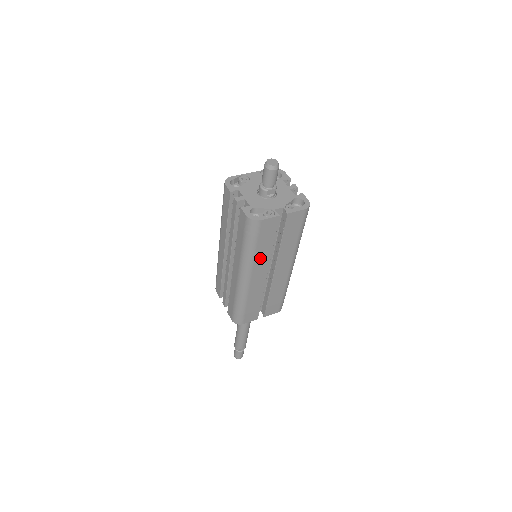
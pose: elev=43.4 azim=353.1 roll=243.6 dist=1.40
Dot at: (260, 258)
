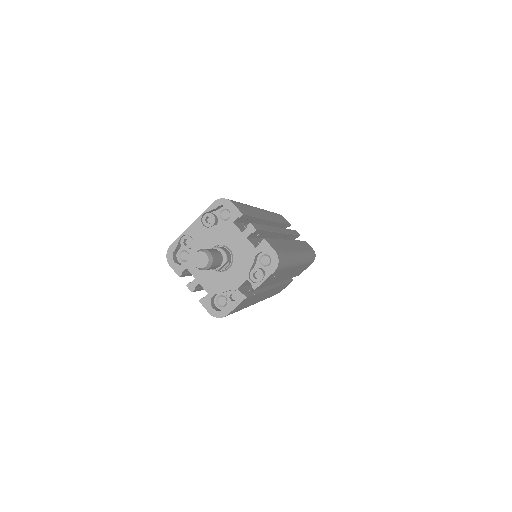
Dot at: (255, 300)
